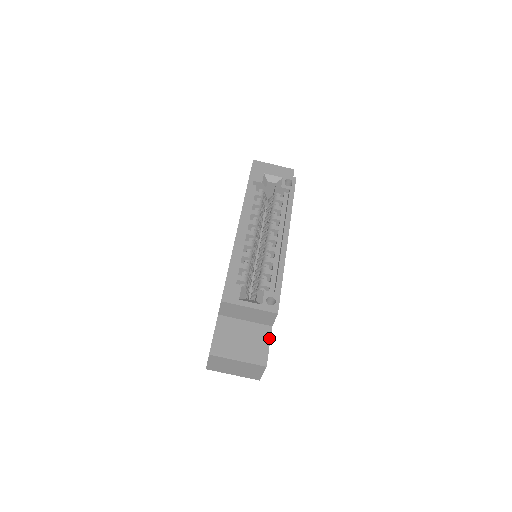
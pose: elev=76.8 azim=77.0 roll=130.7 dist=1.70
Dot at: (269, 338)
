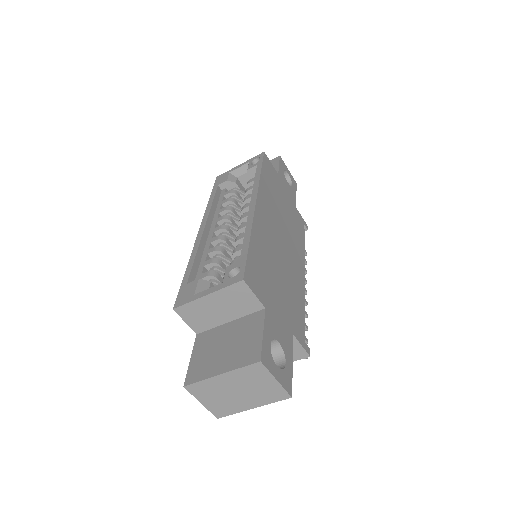
Dot at: (262, 324)
